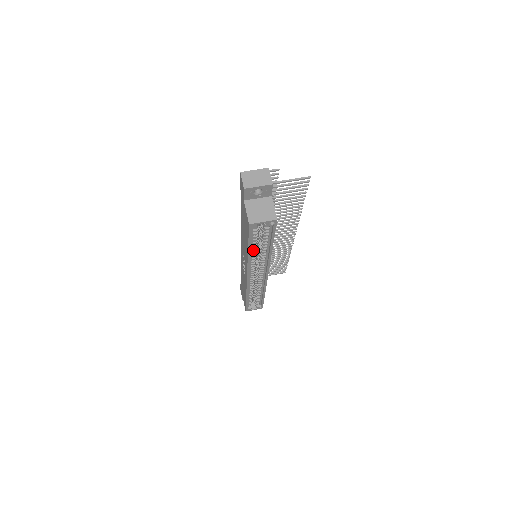
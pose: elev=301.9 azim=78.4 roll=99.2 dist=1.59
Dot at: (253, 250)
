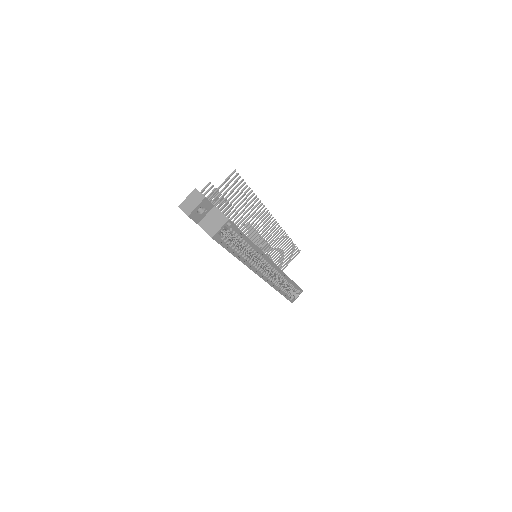
Dot at: (240, 254)
